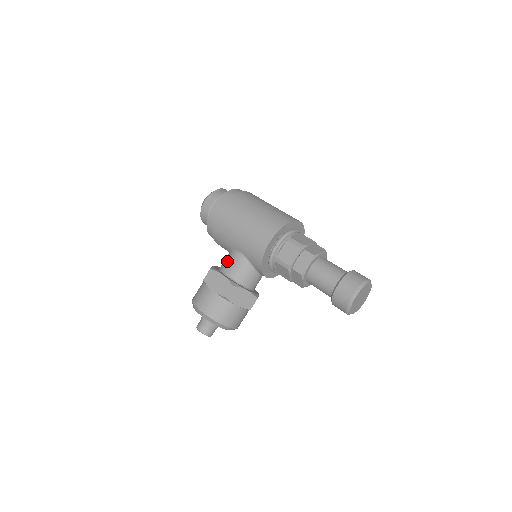
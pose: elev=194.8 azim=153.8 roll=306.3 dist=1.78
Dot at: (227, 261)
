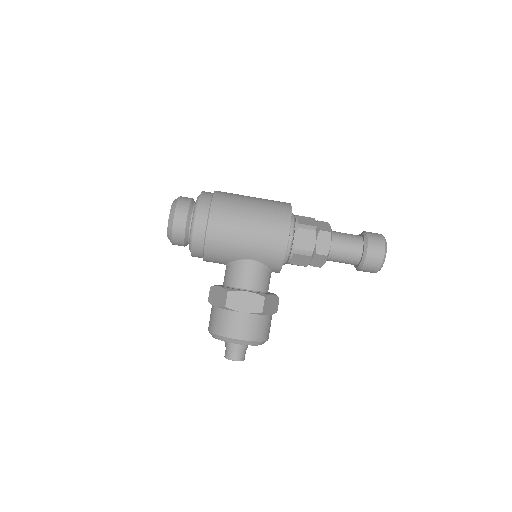
Dot at: (238, 275)
